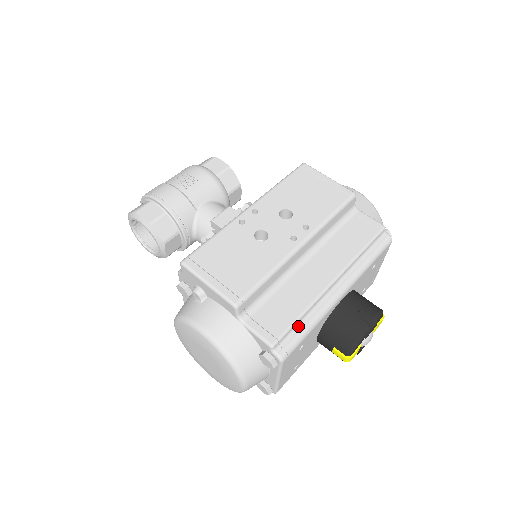
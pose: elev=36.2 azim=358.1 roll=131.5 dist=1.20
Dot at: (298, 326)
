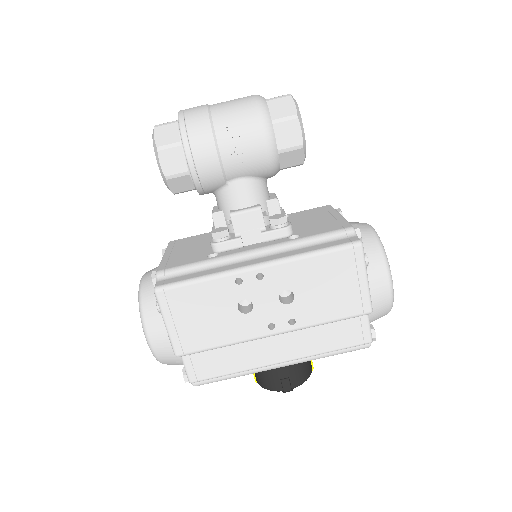
Dot at: (224, 375)
